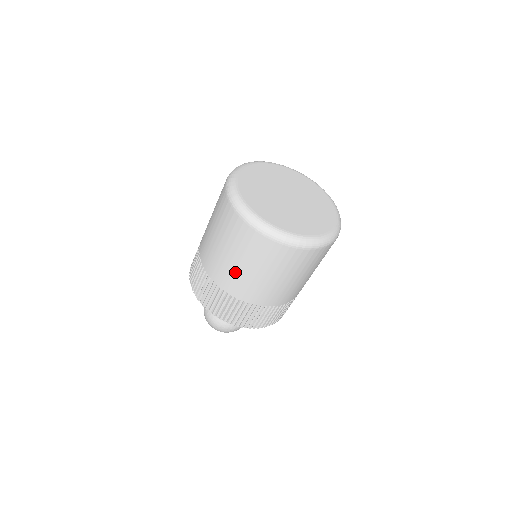
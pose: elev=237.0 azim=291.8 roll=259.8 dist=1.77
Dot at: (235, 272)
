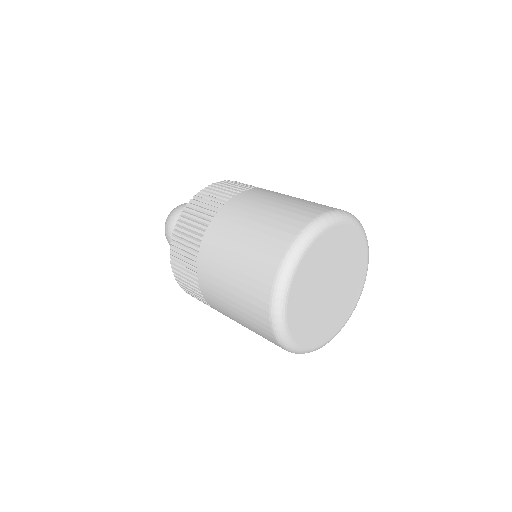
Dot at: occluded
